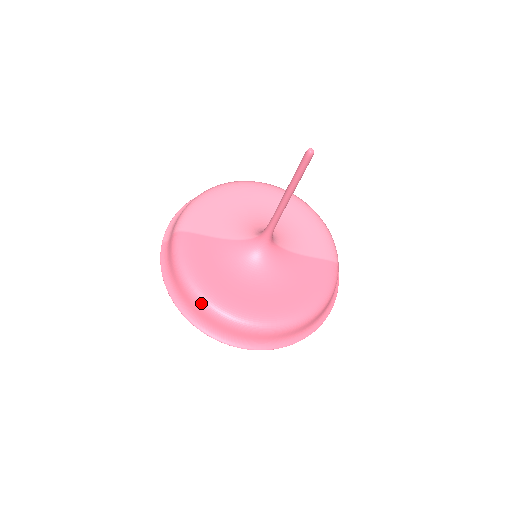
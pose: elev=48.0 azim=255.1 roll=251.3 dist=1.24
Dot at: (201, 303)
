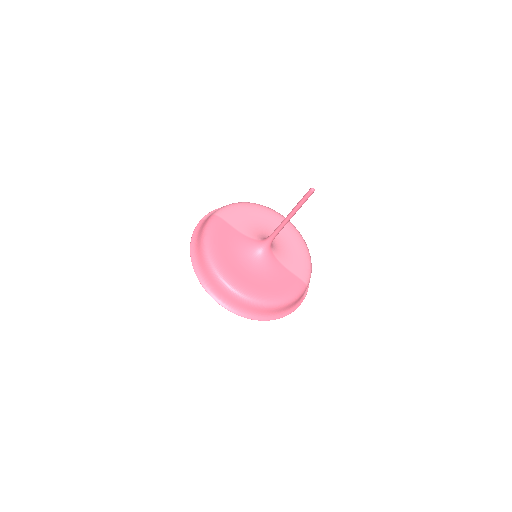
Dot at: (208, 260)
